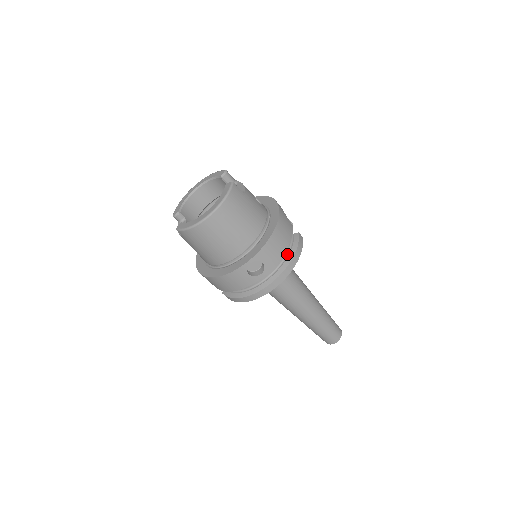
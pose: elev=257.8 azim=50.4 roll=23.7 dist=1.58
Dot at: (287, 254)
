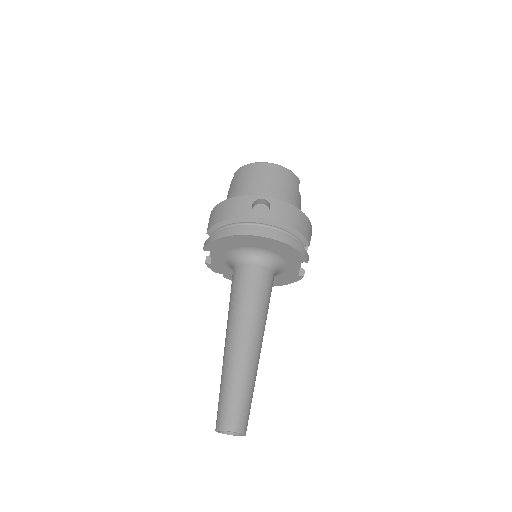
Dot at: occluded
